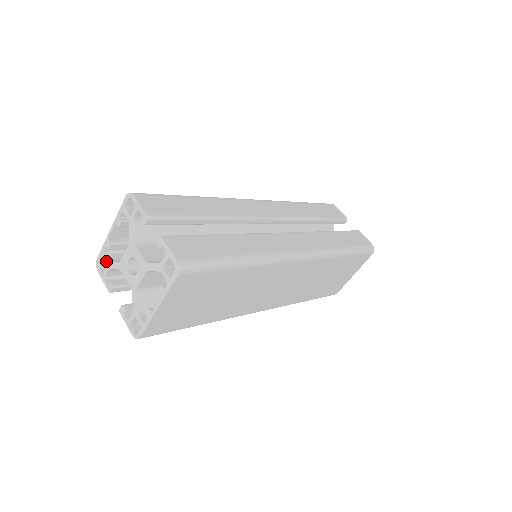
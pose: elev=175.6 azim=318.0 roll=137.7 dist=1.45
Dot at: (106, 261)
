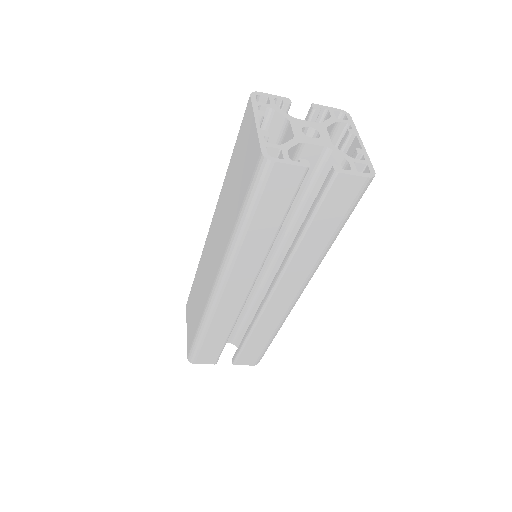
Dot at: (277, 146)
